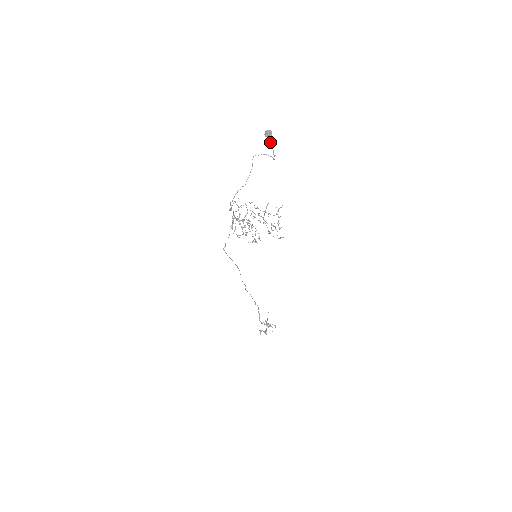
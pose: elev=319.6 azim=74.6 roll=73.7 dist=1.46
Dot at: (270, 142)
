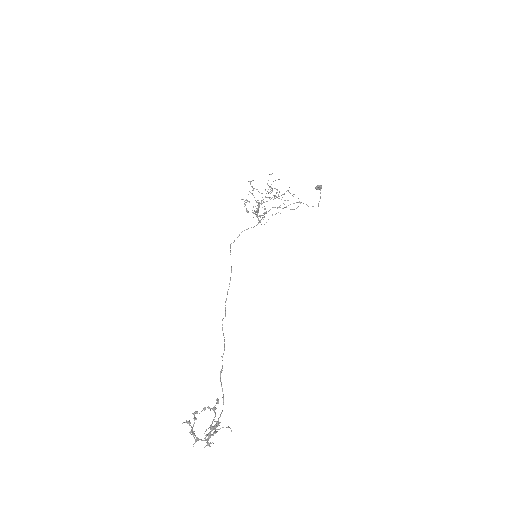
Dot at: (320, 197)
